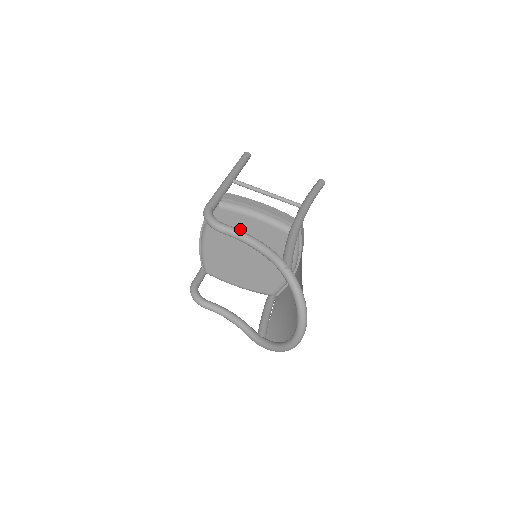
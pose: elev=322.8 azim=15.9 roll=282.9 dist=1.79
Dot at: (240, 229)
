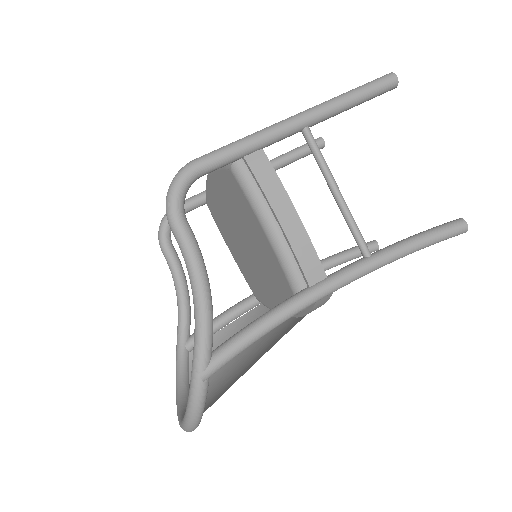
Dot at: (245, 217)
